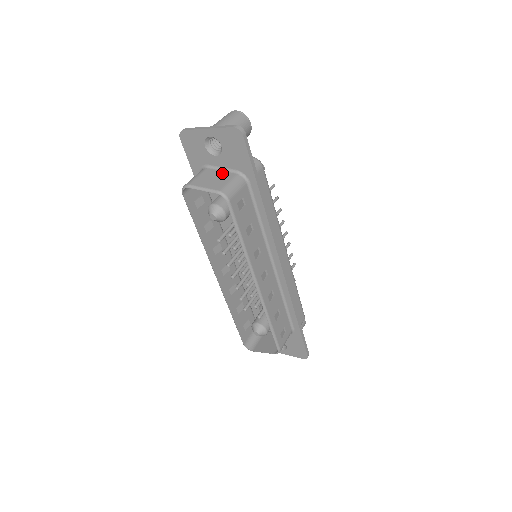
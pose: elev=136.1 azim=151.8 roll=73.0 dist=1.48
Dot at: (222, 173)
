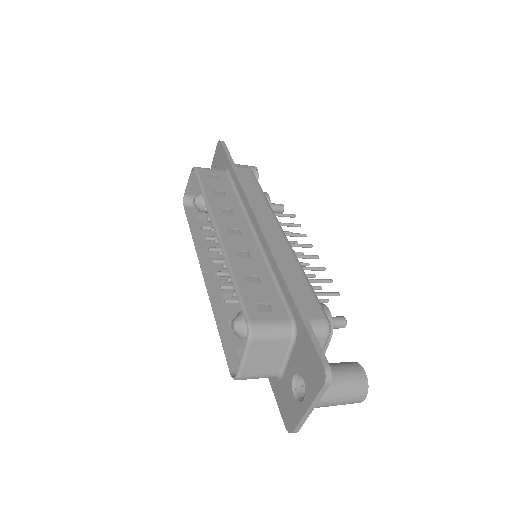
Dot at: occluded
